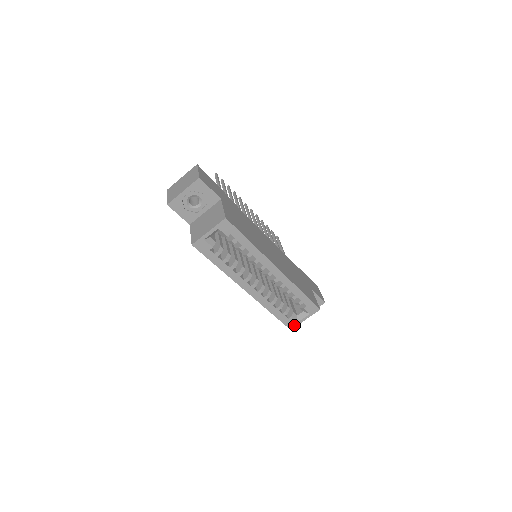
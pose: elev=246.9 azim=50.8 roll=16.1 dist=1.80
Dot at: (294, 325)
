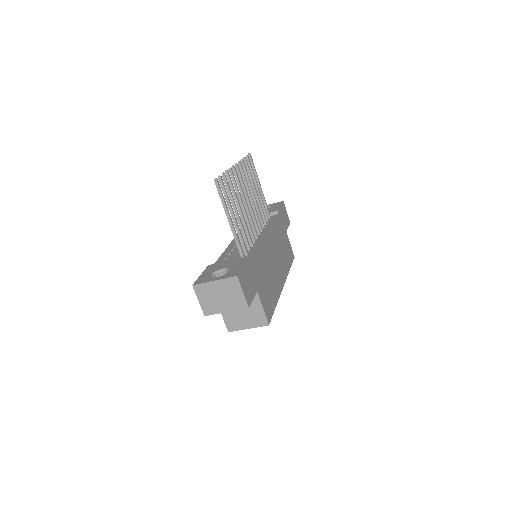
Dot at: occluded
